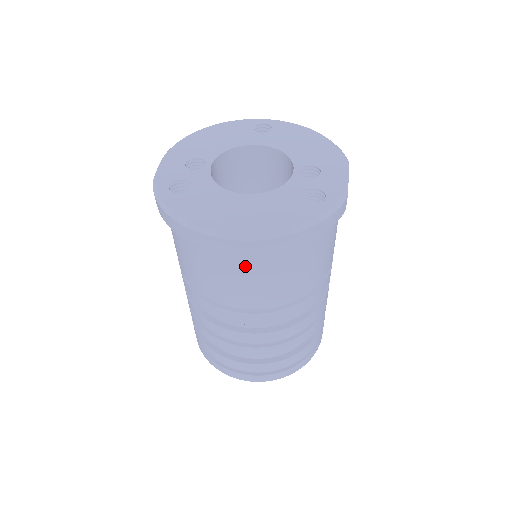
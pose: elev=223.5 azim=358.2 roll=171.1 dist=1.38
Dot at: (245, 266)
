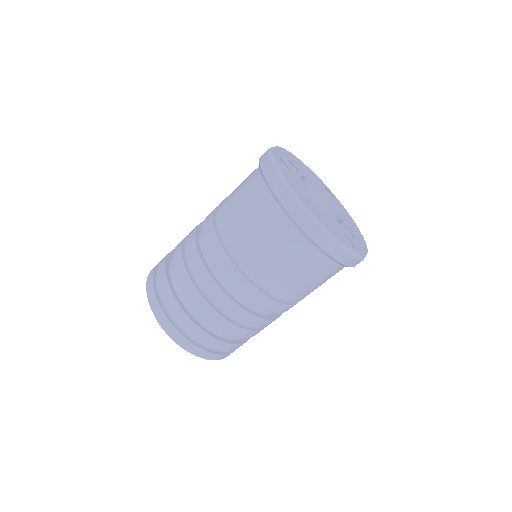
Dot at: (284, 237)
